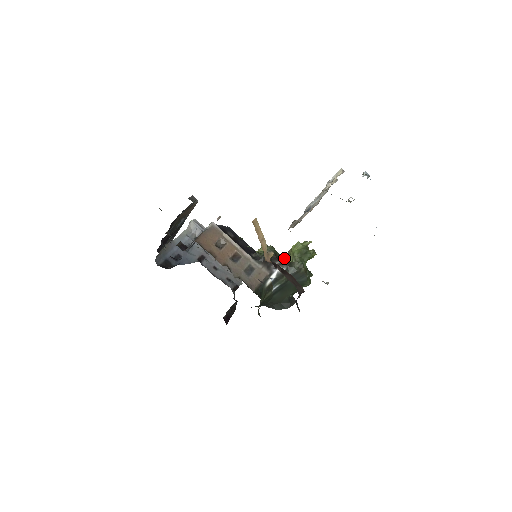
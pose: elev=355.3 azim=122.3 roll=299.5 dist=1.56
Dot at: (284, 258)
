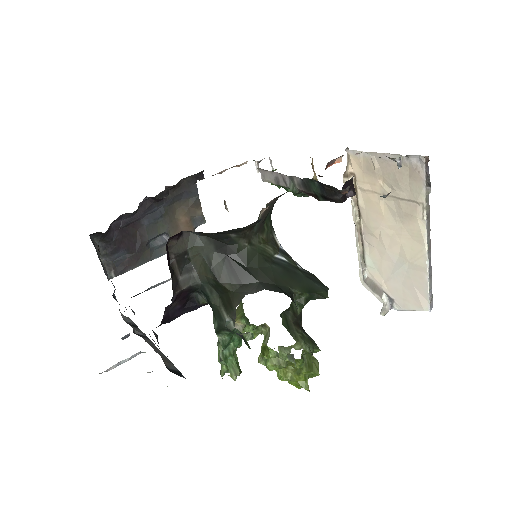
Dot at: occluded
